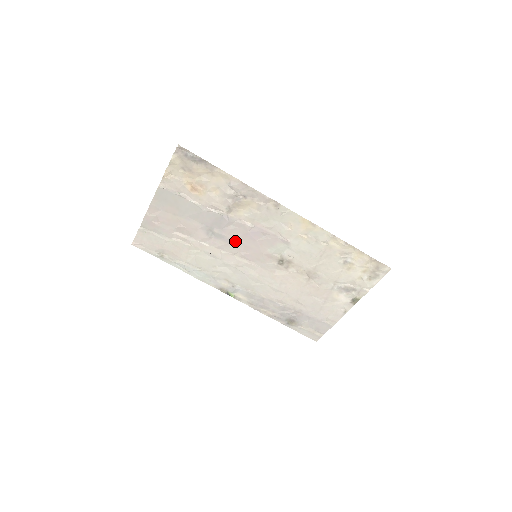
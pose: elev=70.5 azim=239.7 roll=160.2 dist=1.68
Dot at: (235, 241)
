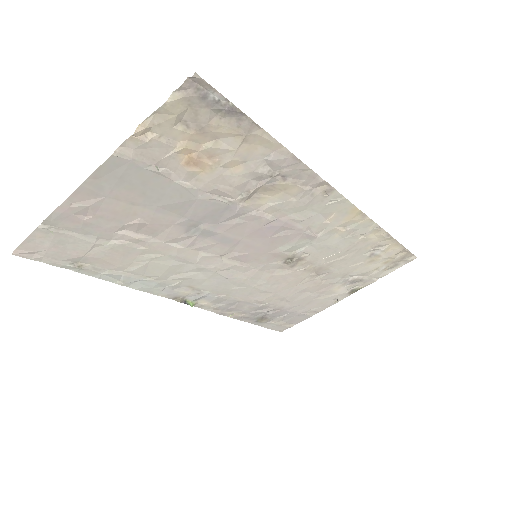
Dot at: (232, 239)
